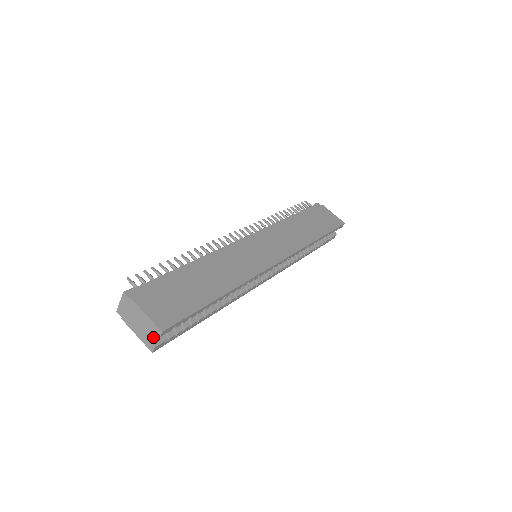
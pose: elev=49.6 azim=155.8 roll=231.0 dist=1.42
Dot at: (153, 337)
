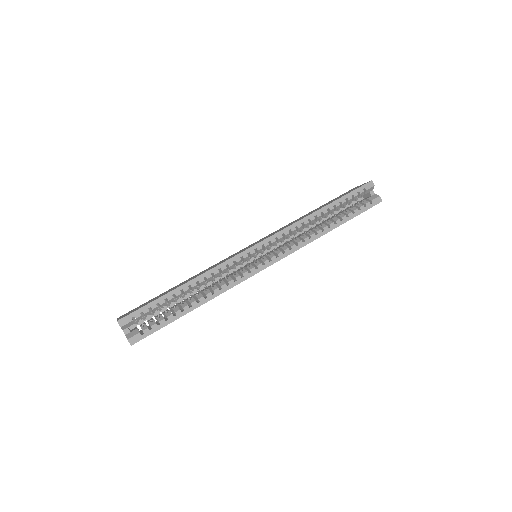
Dot at: (128, 334)
